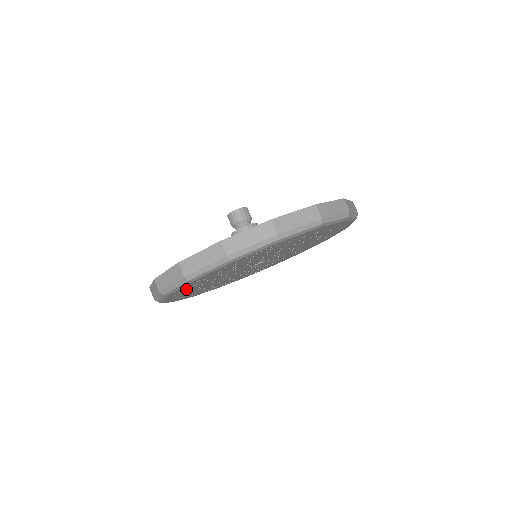
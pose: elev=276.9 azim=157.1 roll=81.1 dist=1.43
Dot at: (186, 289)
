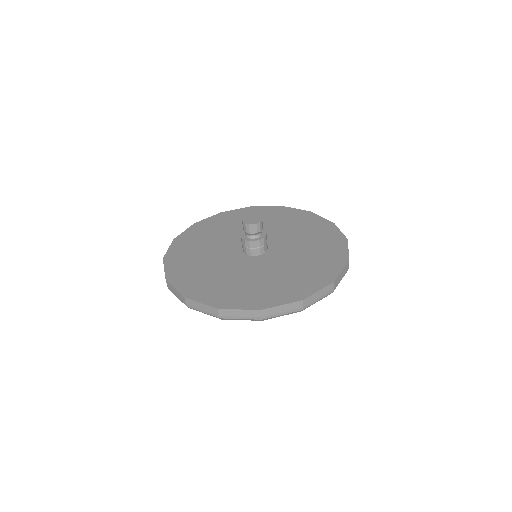
Dot at: occluded
